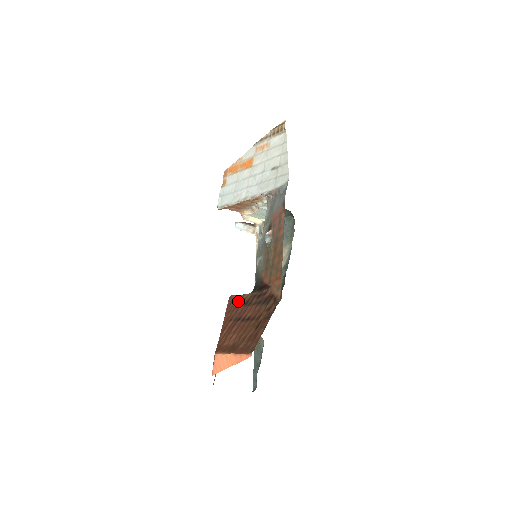
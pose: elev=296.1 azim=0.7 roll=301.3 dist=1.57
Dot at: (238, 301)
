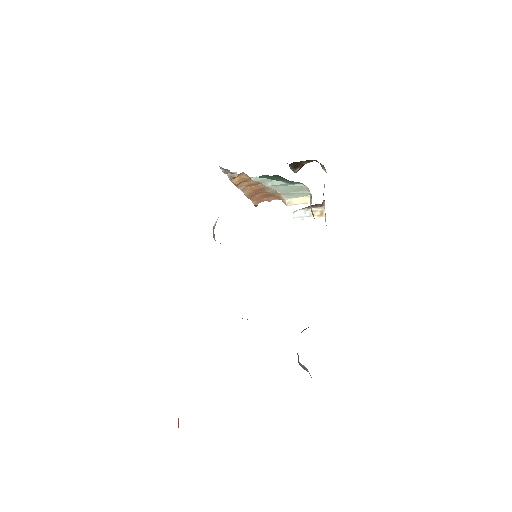
Dot at: occluded
